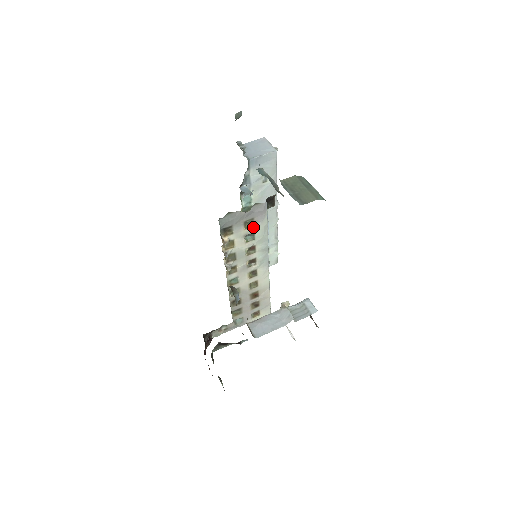
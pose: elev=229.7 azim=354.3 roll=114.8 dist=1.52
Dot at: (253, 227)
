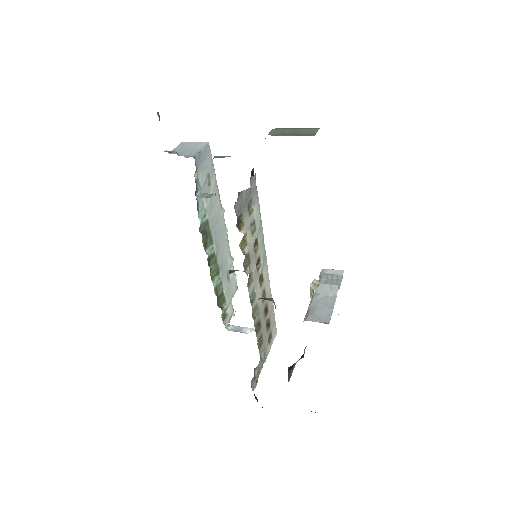
Dot at: (252, 212)
